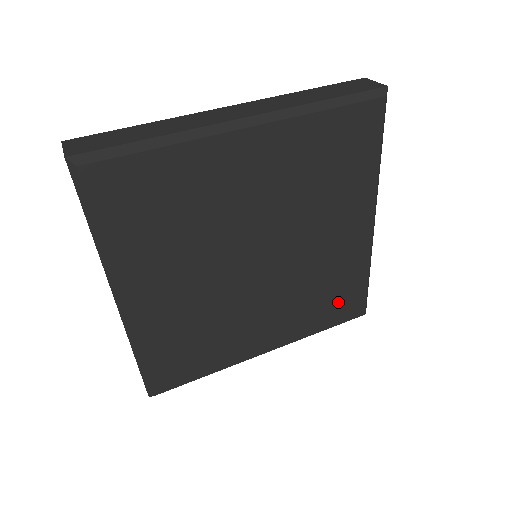
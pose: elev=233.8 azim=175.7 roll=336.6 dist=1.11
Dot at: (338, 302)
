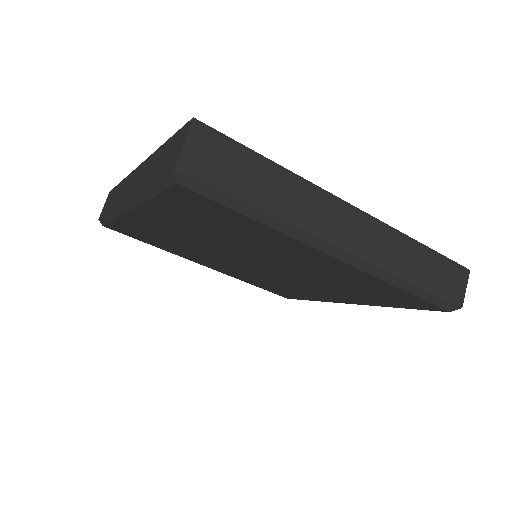
Dot at: (387, 296)
